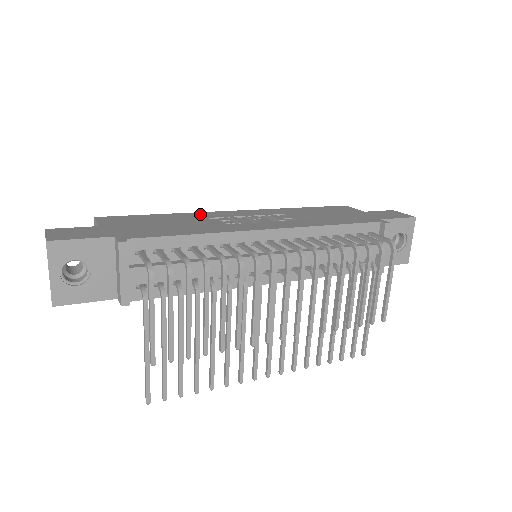
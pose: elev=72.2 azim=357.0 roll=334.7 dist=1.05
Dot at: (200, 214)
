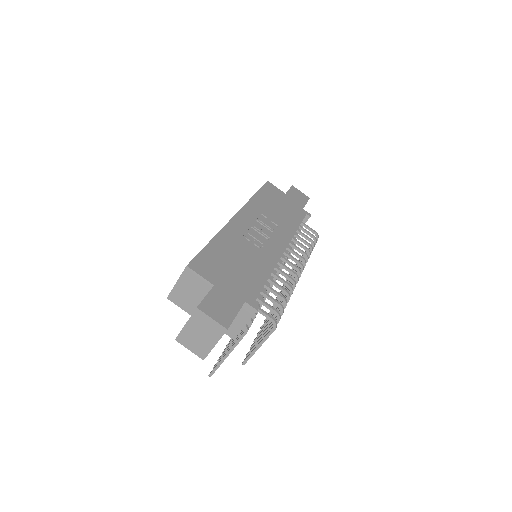
Dot at: (229, 232)
